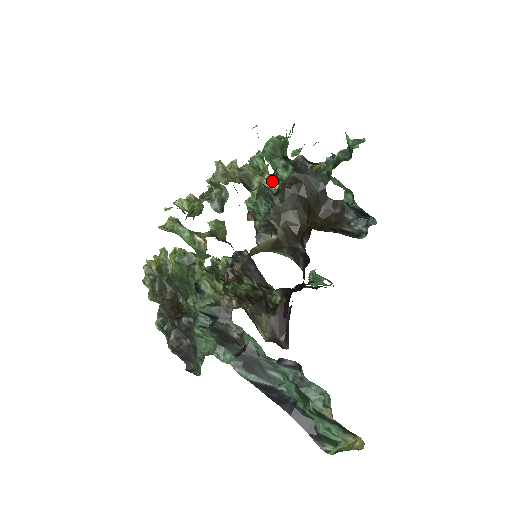
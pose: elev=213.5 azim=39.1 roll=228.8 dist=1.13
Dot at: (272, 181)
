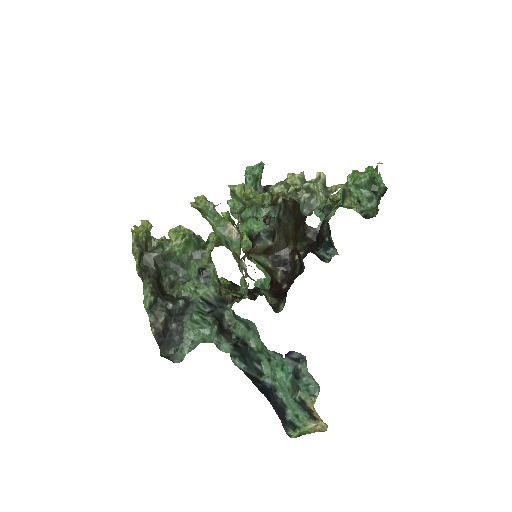
Dot at: (356, 205)
